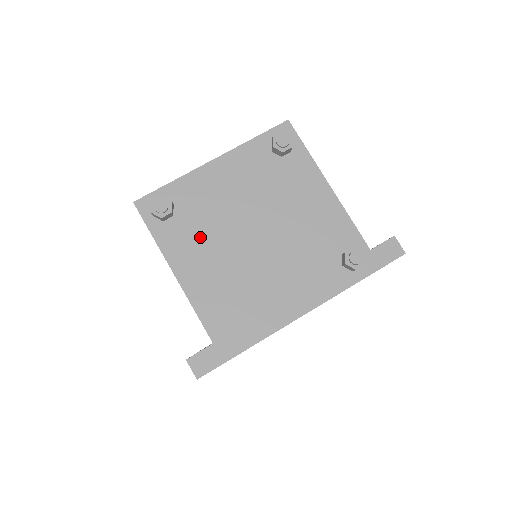
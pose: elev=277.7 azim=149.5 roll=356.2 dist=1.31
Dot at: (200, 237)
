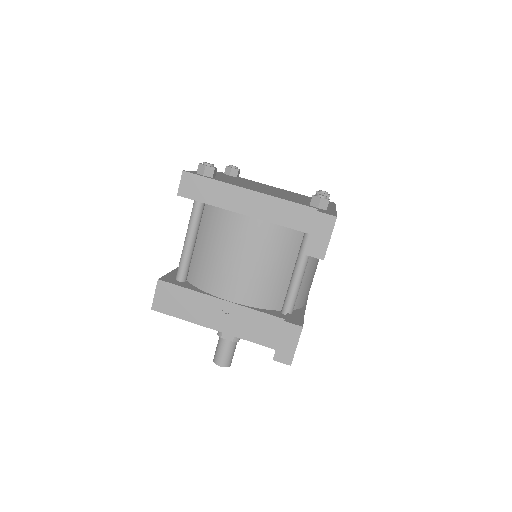
Dot at: occluded
